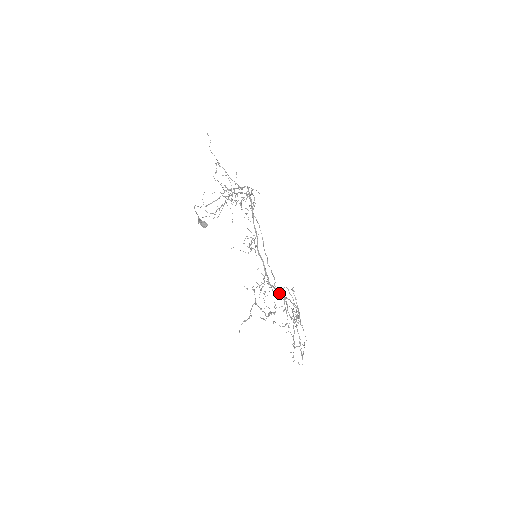
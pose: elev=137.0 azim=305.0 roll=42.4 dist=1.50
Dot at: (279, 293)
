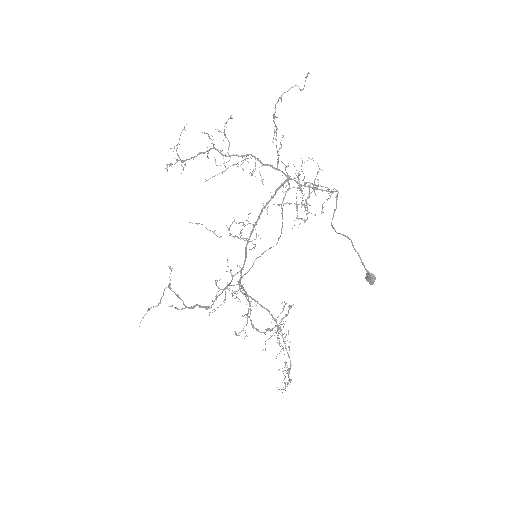
Dot at: (248, 297)
